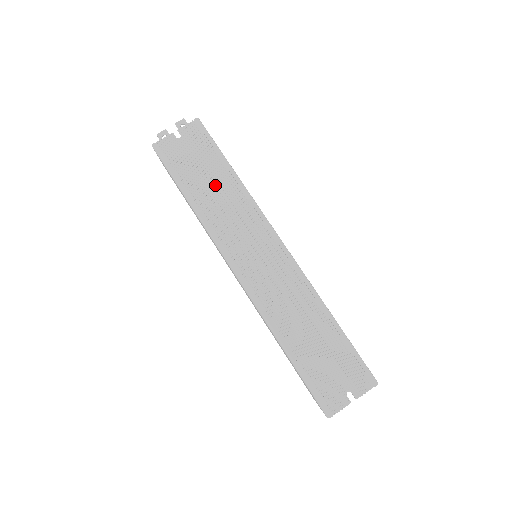
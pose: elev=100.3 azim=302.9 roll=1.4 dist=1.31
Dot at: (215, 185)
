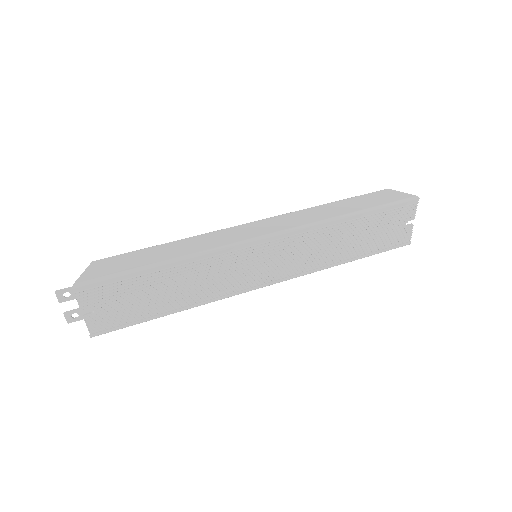
Dot at: (171, 286)
